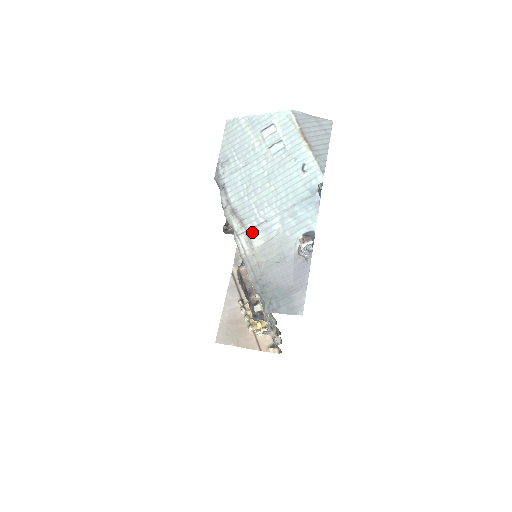
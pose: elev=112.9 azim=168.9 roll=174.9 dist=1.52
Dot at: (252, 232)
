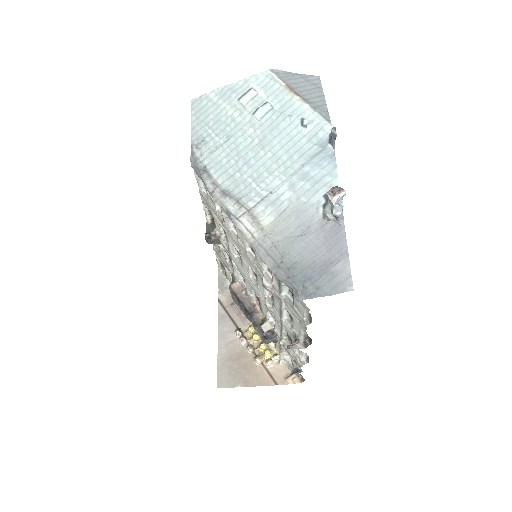
Dot at: (256, 210)
